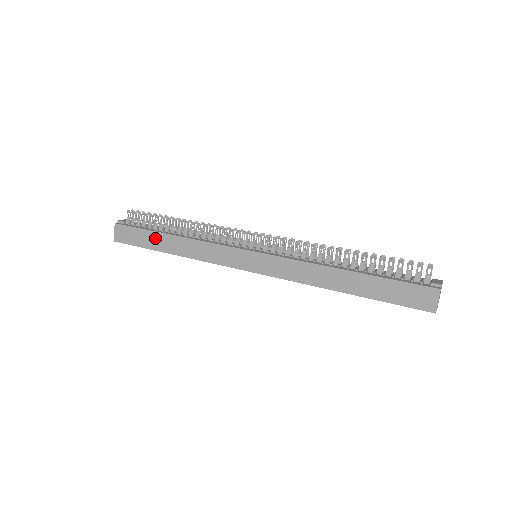
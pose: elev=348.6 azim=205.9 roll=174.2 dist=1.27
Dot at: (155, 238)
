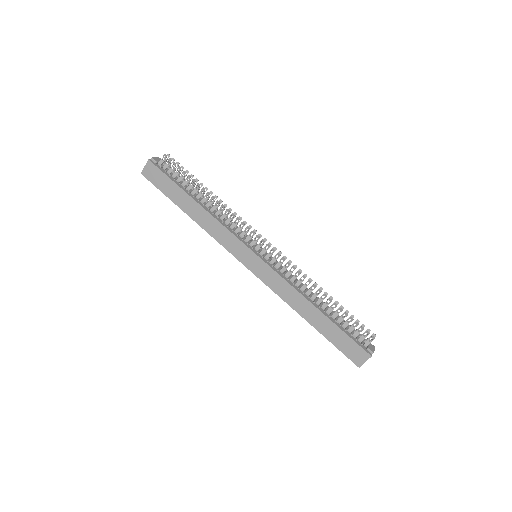
Dot at: (180, 195)
